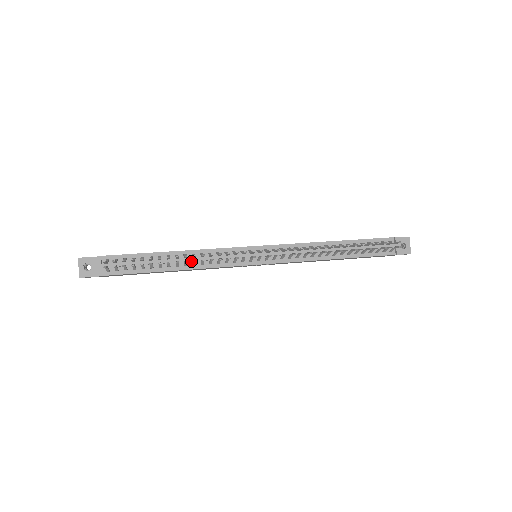
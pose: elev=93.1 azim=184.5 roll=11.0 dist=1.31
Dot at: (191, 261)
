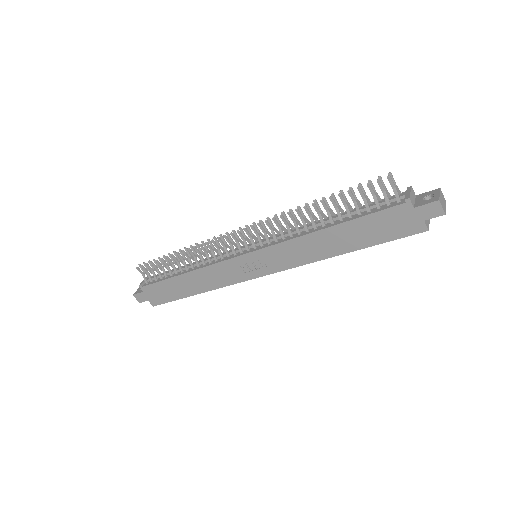
Dot at: (197, 263)
